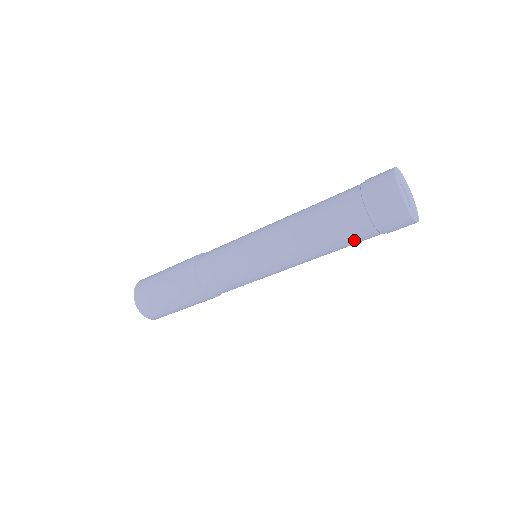
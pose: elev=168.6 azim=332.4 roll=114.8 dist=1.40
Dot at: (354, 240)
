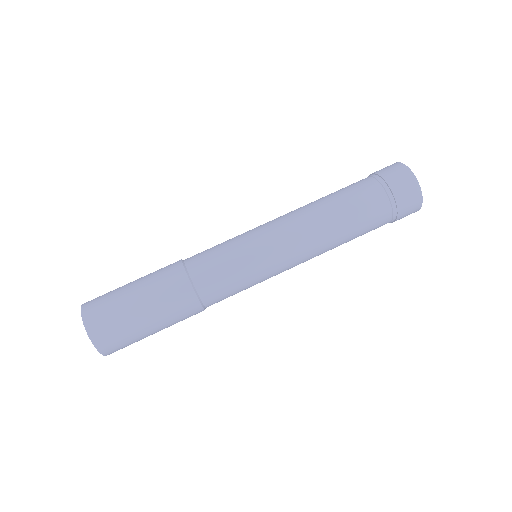
Dot at: (368, 212)
